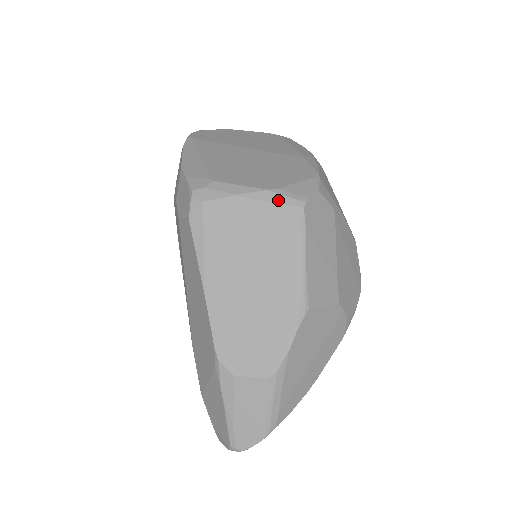
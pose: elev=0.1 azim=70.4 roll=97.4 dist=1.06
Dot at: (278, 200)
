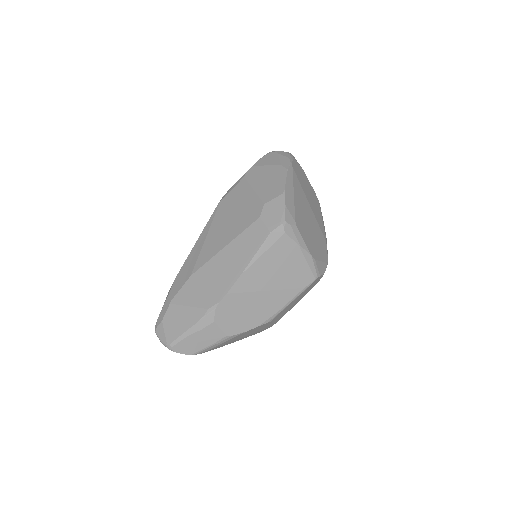
Dot at: (311, 266)
